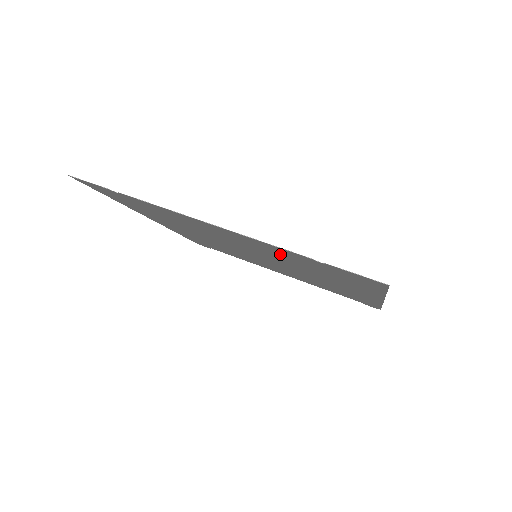
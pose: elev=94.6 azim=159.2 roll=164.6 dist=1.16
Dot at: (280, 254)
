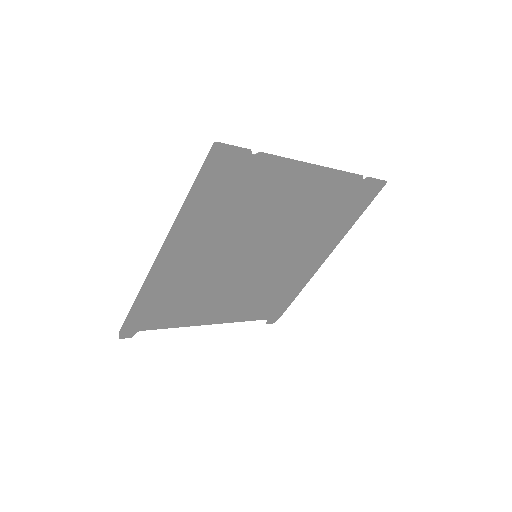
Dot at: (326, 199)
